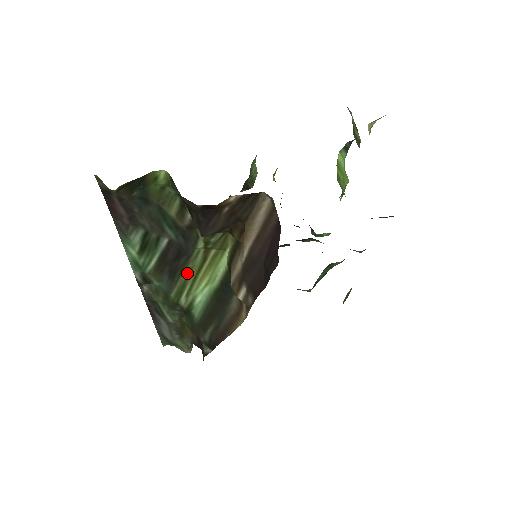
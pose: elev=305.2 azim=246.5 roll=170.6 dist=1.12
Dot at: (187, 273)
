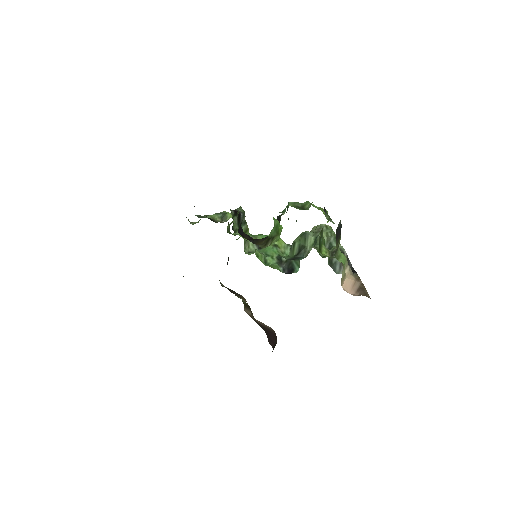
Dot at: occluded
